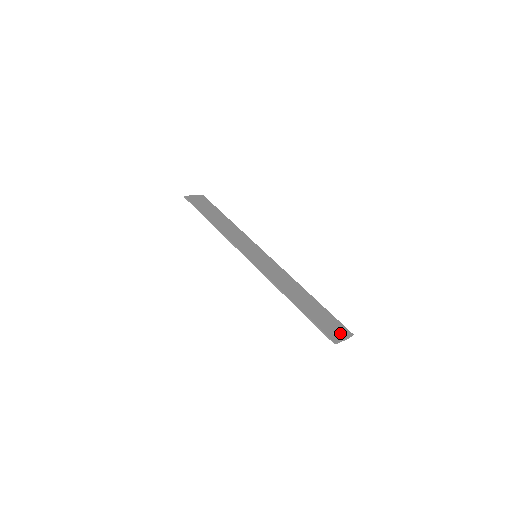
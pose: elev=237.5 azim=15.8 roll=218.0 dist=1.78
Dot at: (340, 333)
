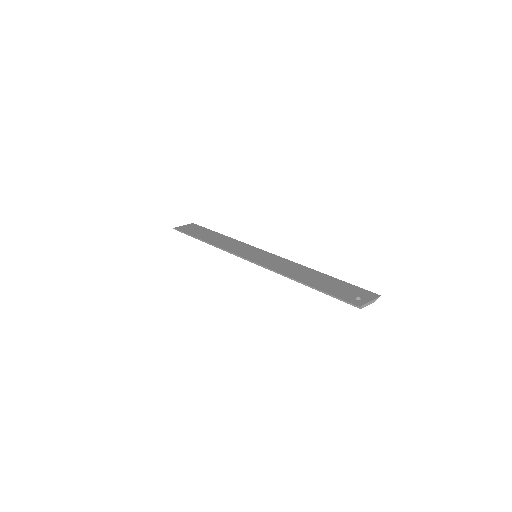
Dot at: (364, 297)
